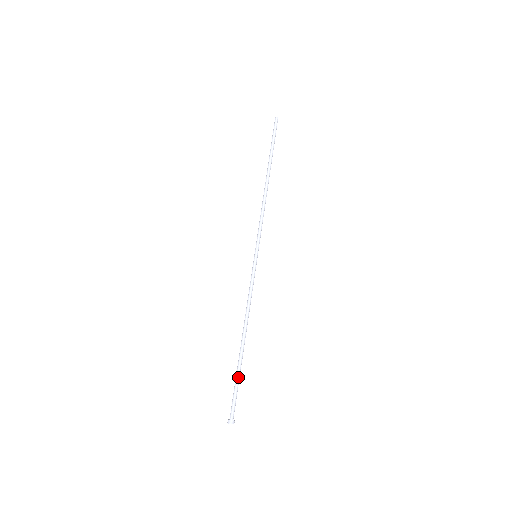
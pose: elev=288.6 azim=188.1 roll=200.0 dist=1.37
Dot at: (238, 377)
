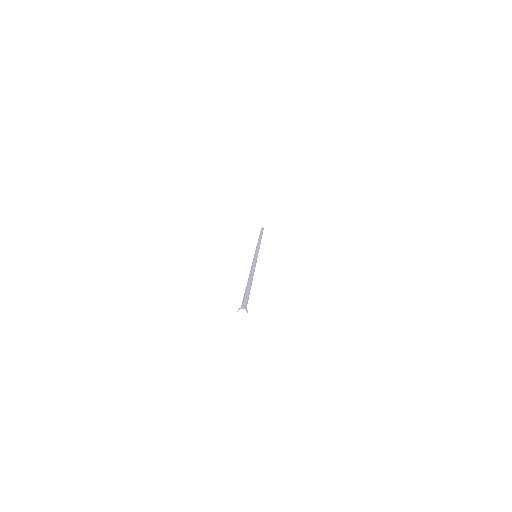
Dot at: occluded
